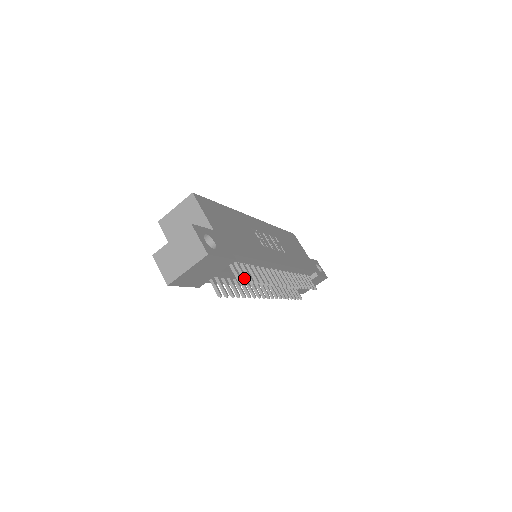
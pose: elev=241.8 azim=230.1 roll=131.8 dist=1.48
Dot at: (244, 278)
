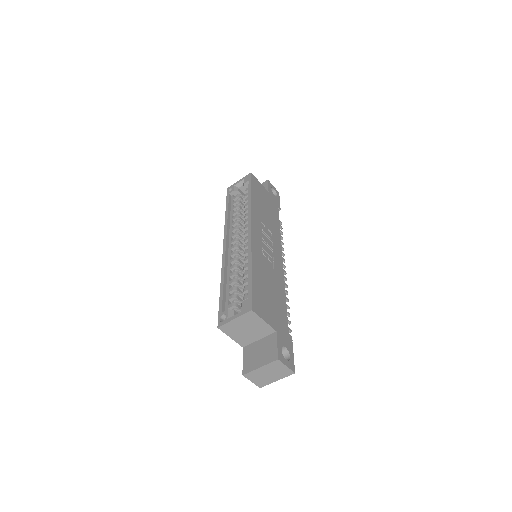
Dot at: (289, 331)
